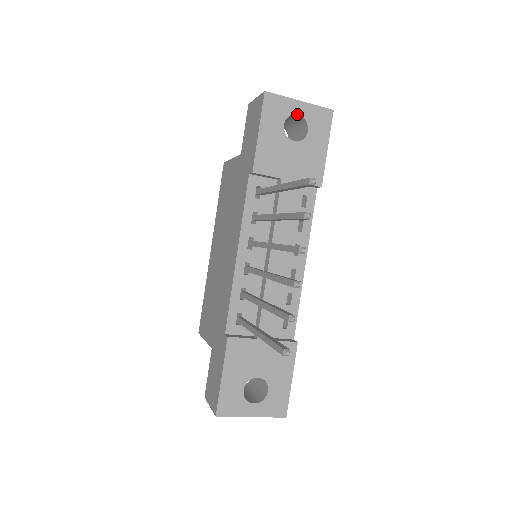
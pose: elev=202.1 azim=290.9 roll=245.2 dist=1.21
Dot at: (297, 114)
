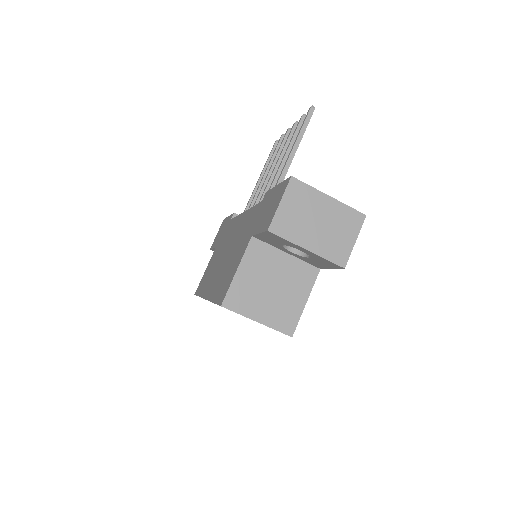
Dot at: occluded
